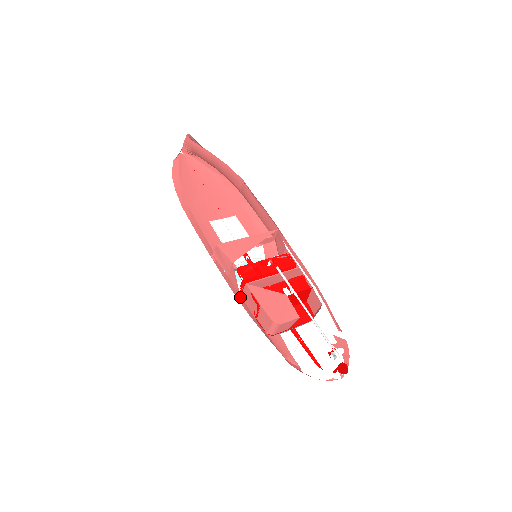
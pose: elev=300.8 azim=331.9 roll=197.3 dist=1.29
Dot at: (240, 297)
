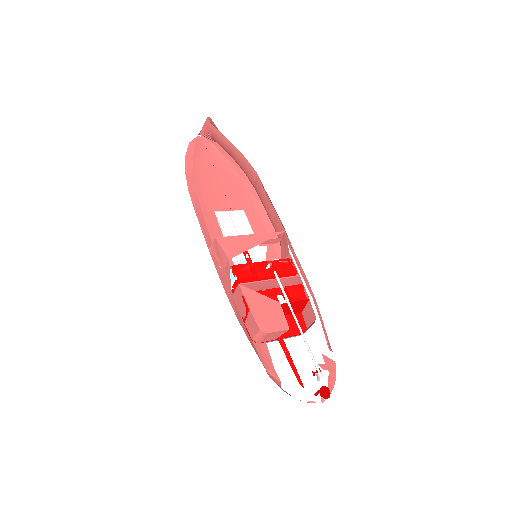
Dot at: (231, 297)
